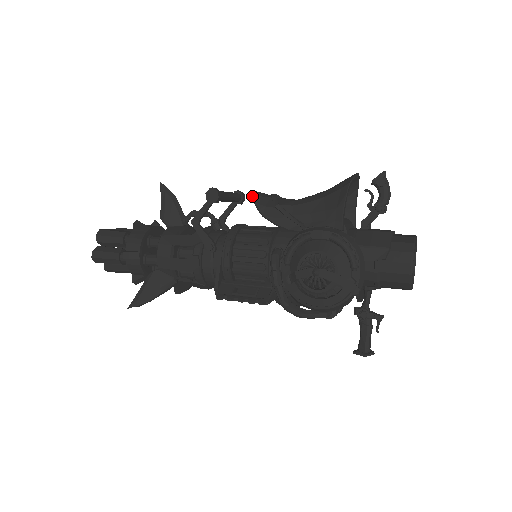
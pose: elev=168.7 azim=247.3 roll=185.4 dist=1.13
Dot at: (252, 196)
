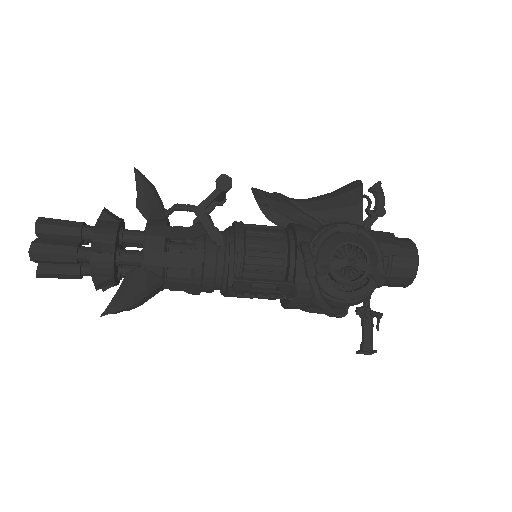
Dot at: (258, 191)
